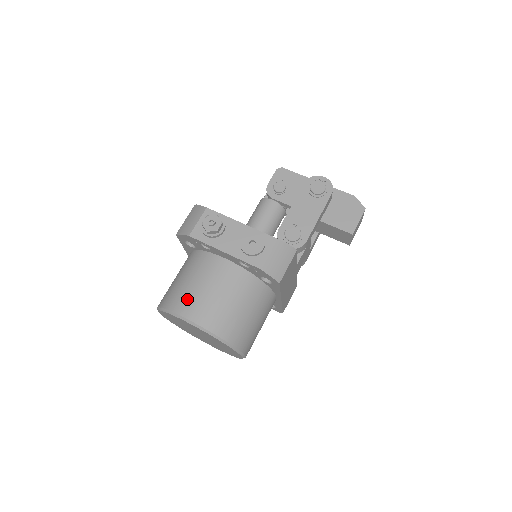
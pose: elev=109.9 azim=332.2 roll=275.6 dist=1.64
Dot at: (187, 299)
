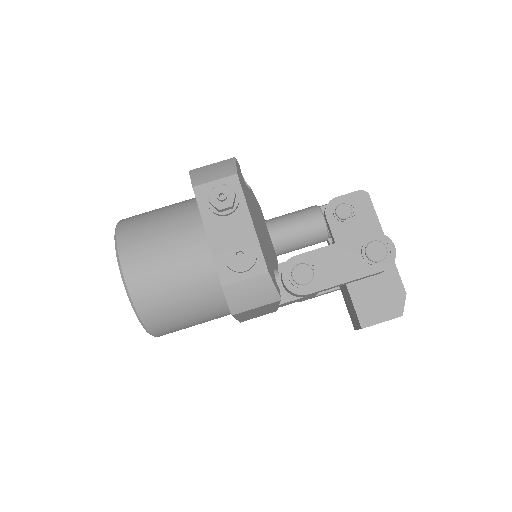
Dot at: (139, 245)
